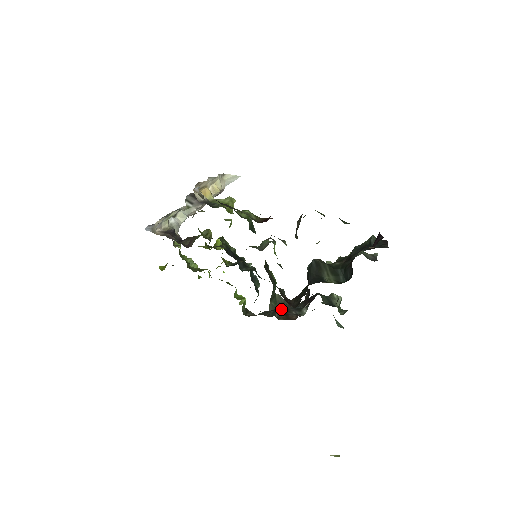
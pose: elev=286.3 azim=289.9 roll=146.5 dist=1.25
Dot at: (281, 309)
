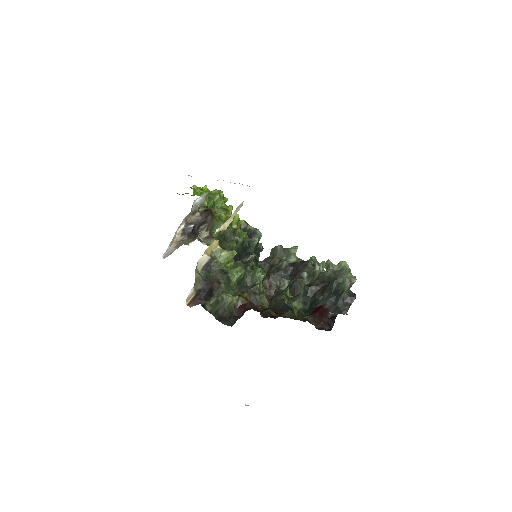
Dot at: (271, 276)
